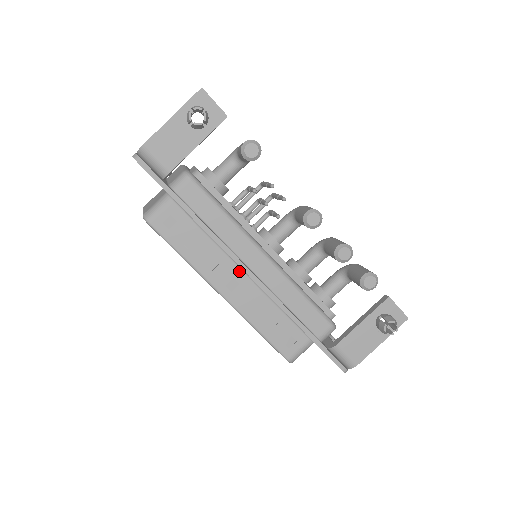
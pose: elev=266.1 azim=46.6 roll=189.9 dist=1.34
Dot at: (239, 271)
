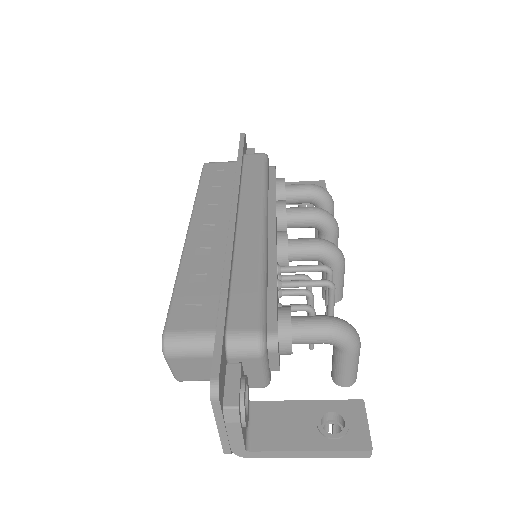
Dot at: occluded
